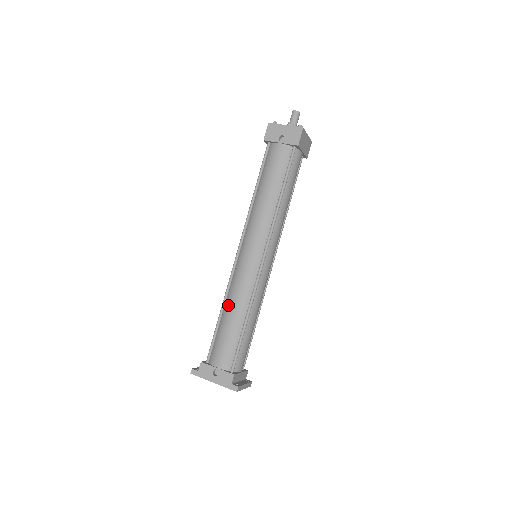
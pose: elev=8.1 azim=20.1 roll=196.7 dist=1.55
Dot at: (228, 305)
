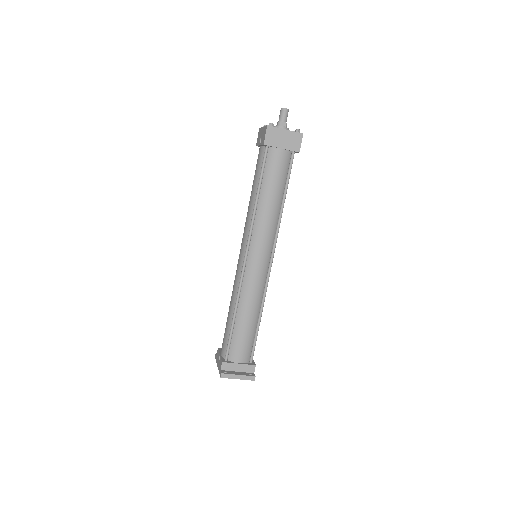
Dot at: occluded
